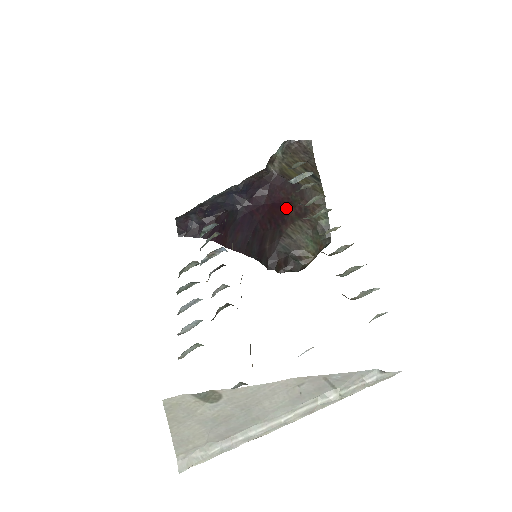
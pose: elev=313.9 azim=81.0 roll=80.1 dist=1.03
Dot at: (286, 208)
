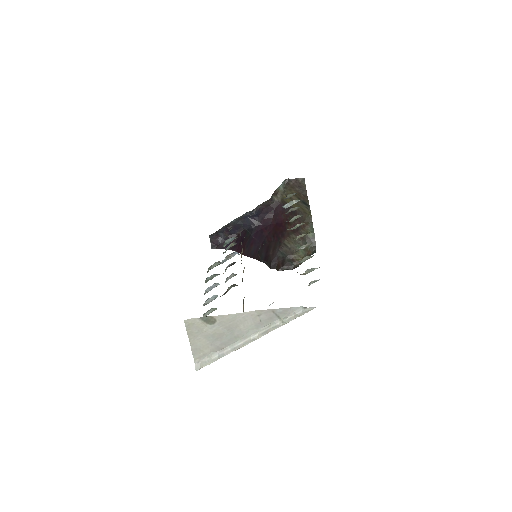
Dot at: (285, 226)
